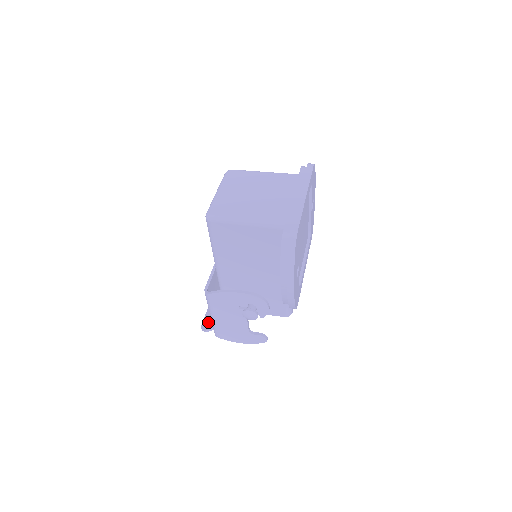
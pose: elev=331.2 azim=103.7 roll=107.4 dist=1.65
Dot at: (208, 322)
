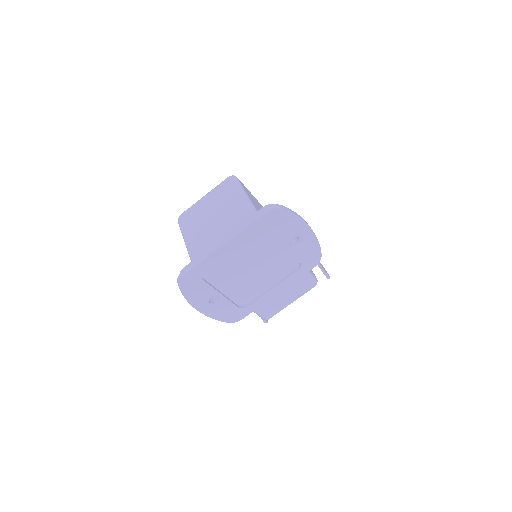
Dot at: occluded
